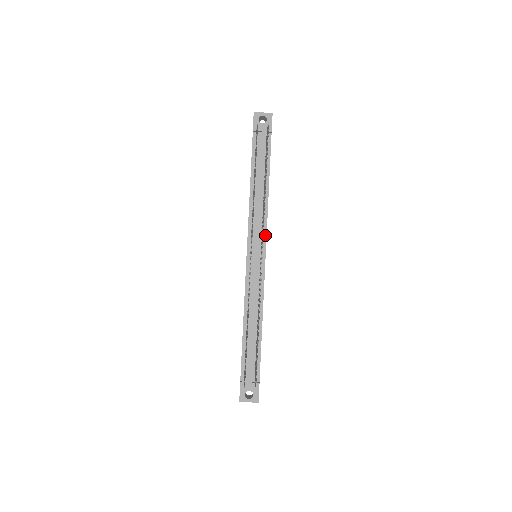
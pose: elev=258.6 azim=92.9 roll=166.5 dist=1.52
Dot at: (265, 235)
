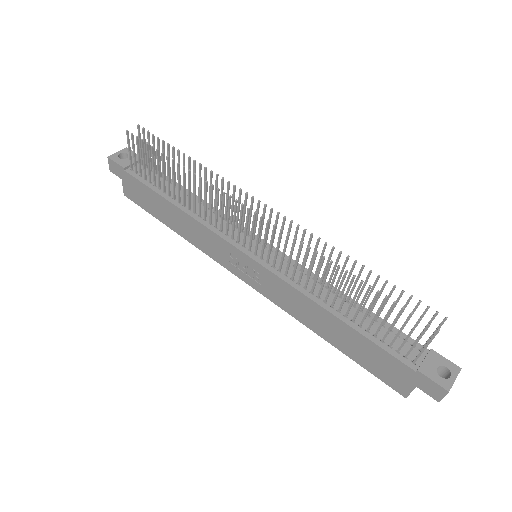
Dot at: (241, 227)
